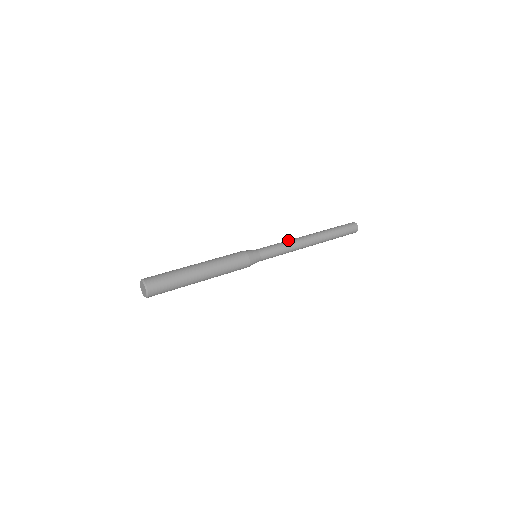
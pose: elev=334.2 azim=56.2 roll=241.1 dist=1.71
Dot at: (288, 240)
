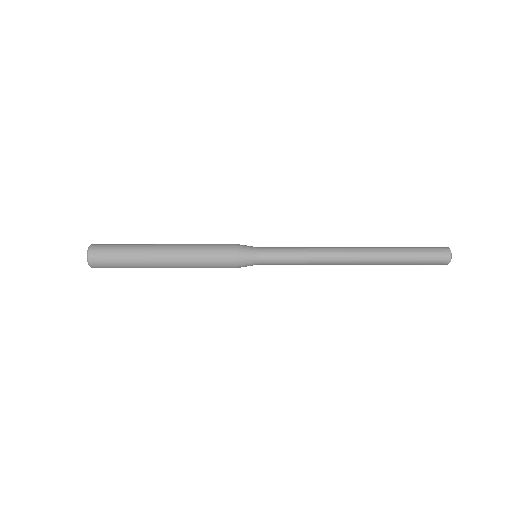
Dot at: (315, 250)
